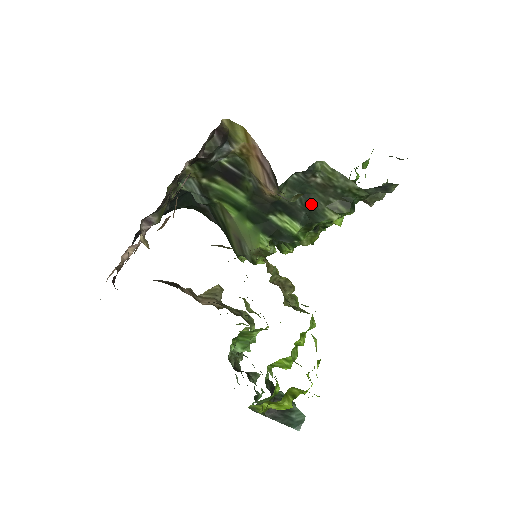
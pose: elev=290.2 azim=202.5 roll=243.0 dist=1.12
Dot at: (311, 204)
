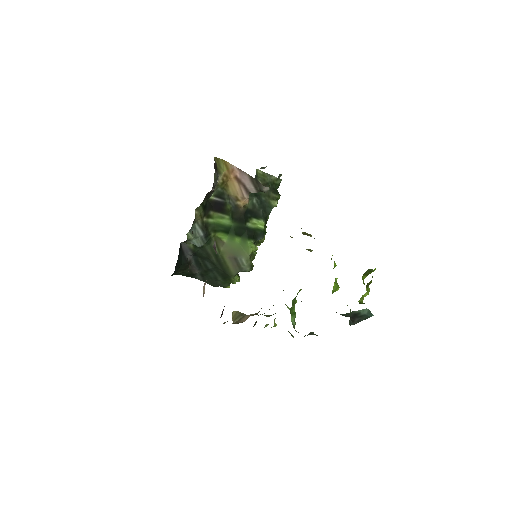
Dot at: (263, 202)
